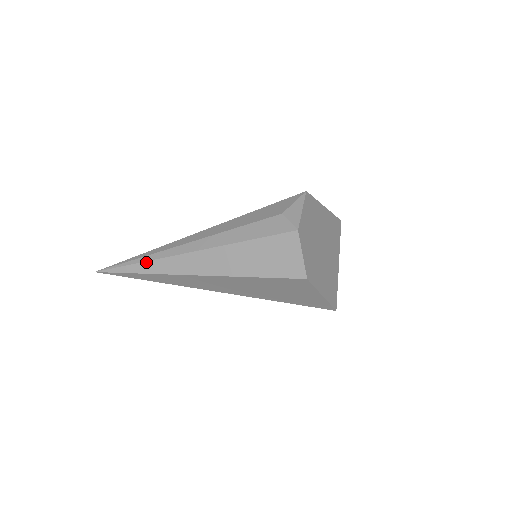
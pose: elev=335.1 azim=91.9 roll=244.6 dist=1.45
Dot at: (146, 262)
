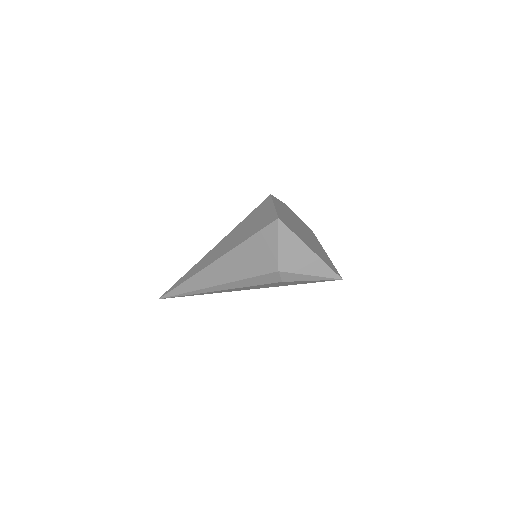
Dot at: occluded
